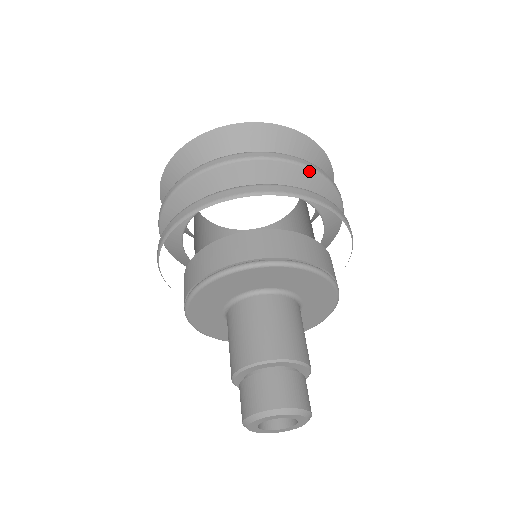
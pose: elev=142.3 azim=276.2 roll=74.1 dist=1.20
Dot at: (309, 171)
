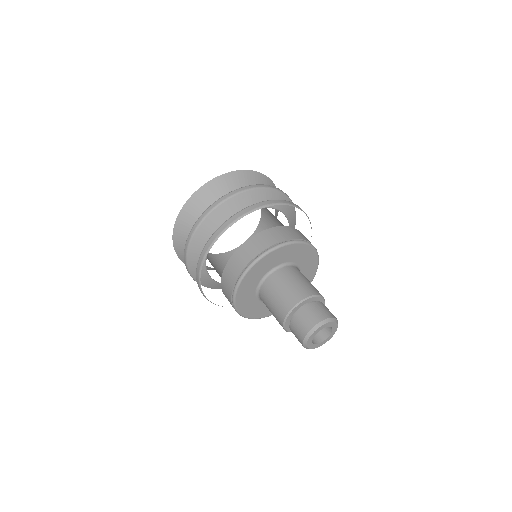
Dot at: (279, 192)
